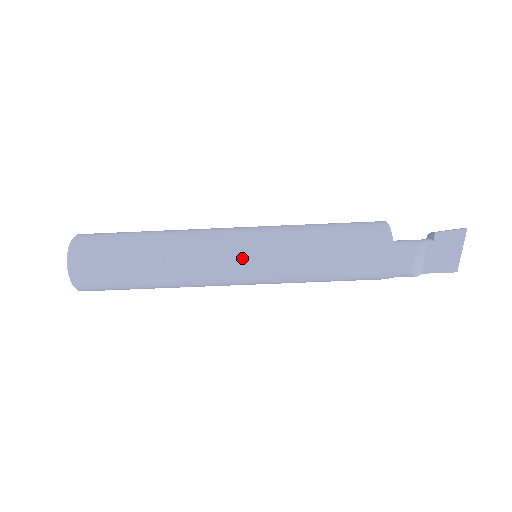
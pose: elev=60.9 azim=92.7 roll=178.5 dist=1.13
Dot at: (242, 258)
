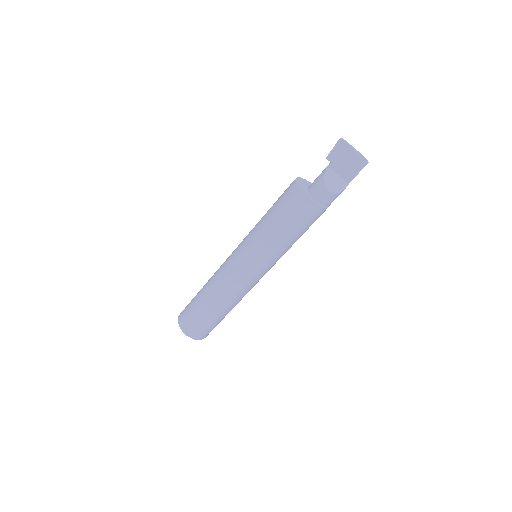
Dot at: (242, 267)
